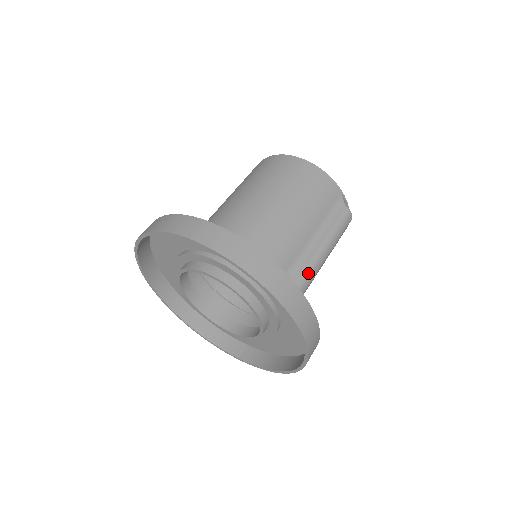
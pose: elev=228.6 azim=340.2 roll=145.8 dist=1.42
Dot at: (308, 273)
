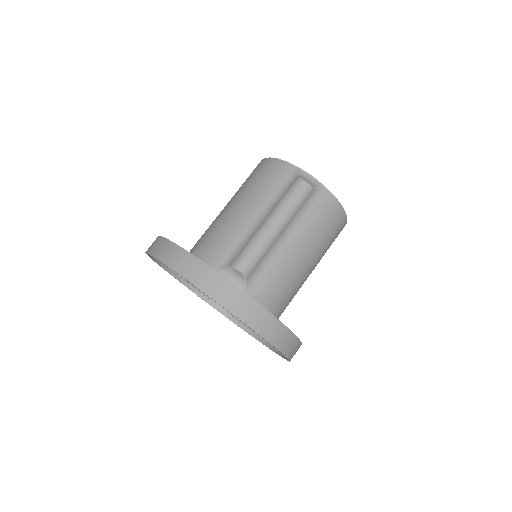
Dot at: (248, 249)
